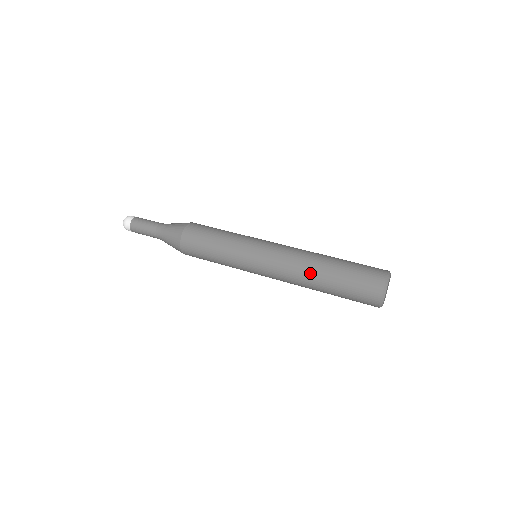
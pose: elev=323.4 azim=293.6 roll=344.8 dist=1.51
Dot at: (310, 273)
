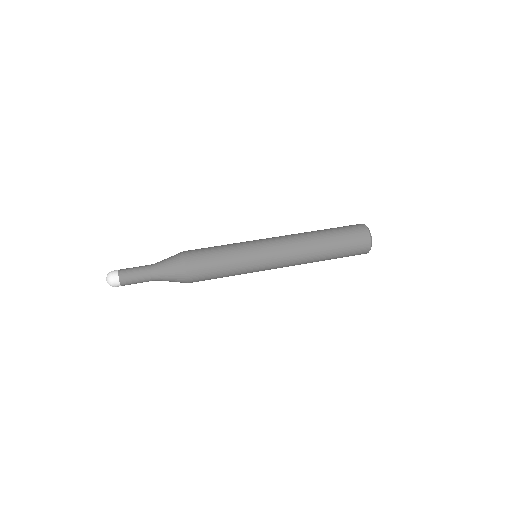
Dot at: (313, 261)
